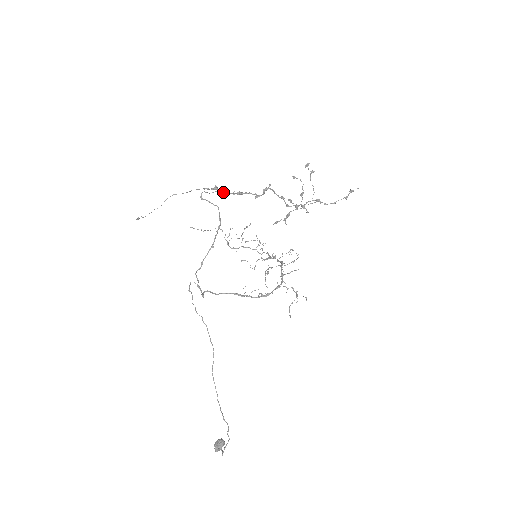
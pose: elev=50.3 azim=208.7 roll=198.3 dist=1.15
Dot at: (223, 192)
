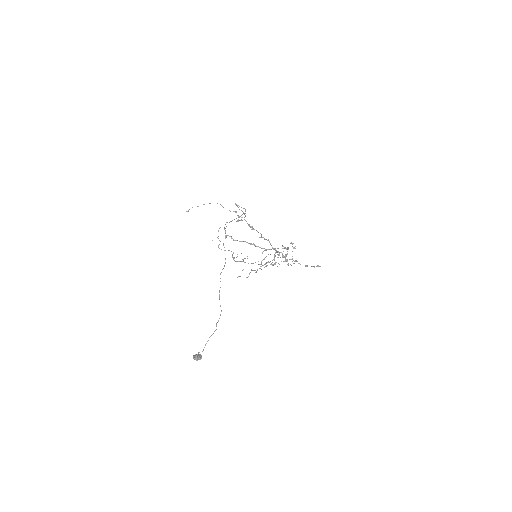
Dot at: occluded
